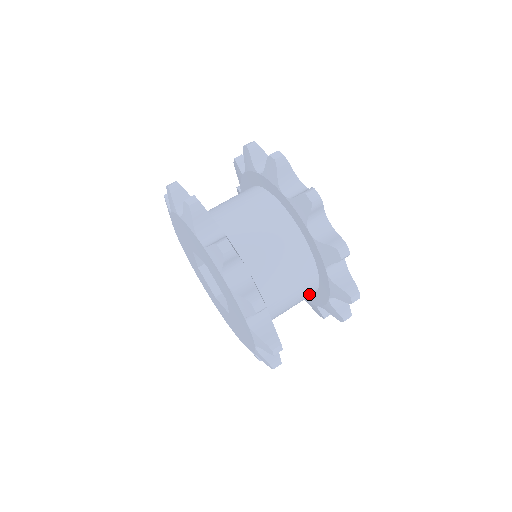
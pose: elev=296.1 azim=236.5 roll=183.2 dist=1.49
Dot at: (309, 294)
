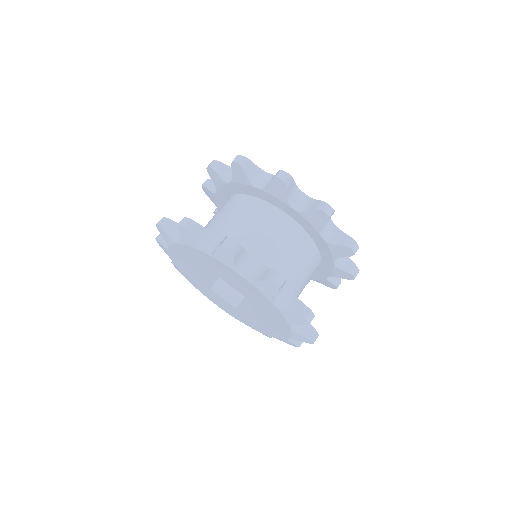
Dot at: occluded
